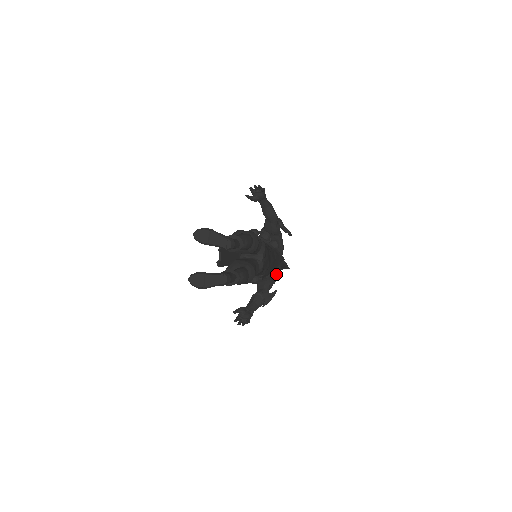
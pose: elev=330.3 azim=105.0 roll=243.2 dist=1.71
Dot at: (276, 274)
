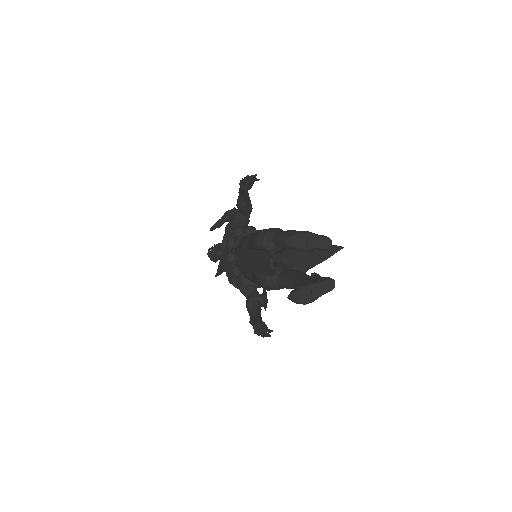
Dot at: occluded
